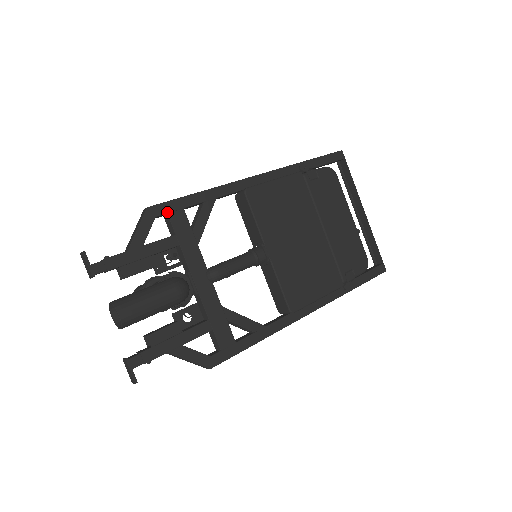
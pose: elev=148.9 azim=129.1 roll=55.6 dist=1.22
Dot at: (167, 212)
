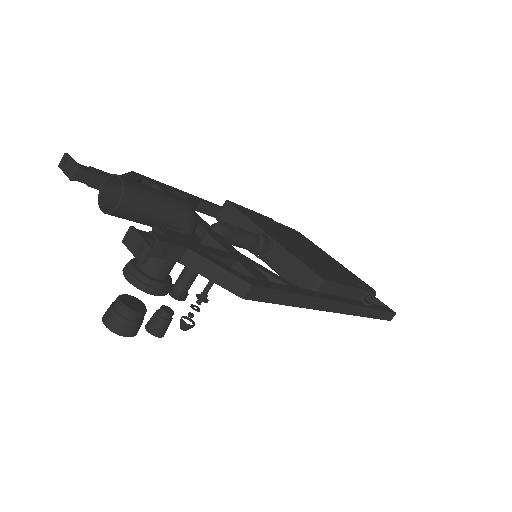
Dot at: (153, 182)
